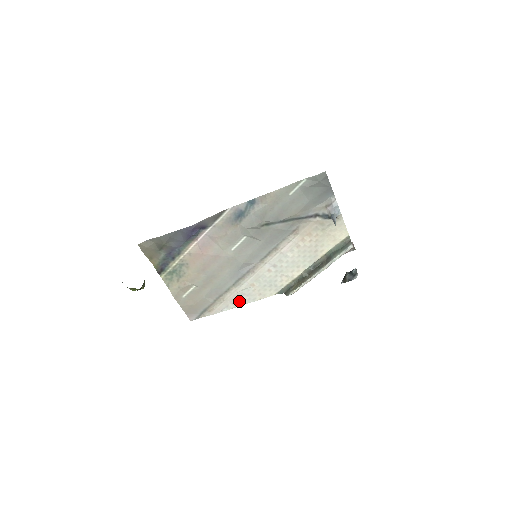
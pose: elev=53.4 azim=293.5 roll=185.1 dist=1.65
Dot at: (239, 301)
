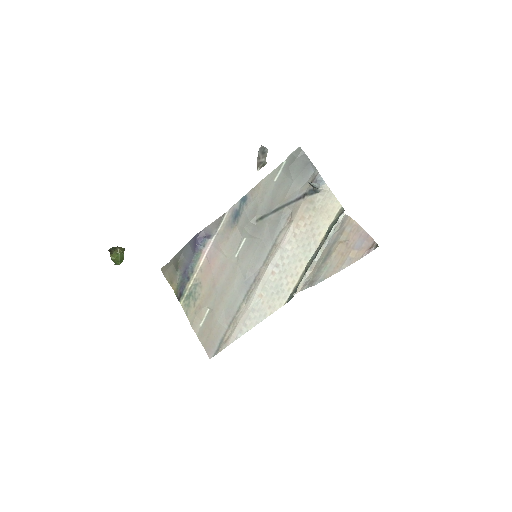
Dot at: (251, 321)
